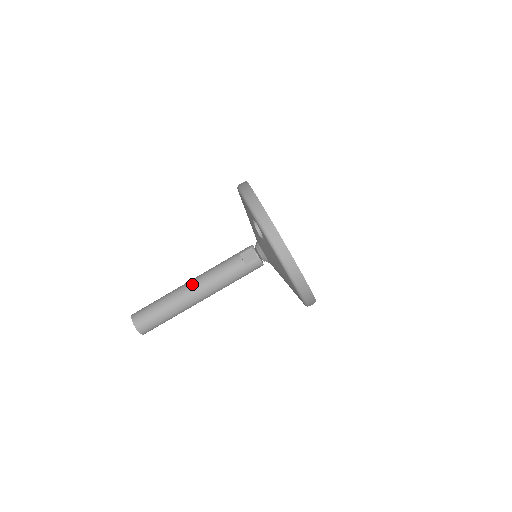
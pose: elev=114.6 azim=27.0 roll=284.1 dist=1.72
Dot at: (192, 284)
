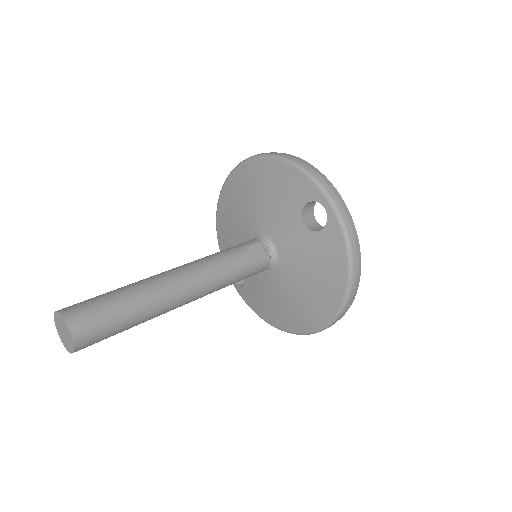
Dot at: (181, 275)
